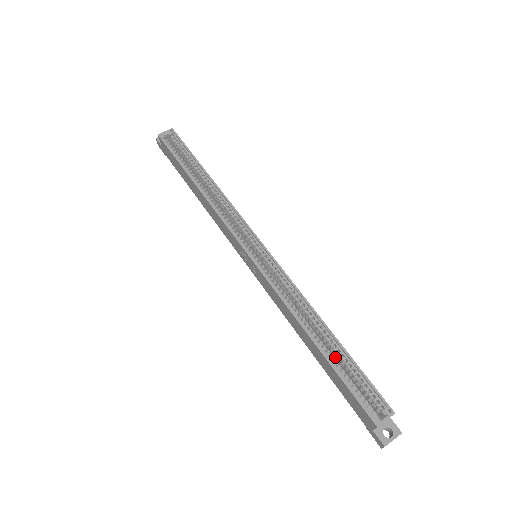
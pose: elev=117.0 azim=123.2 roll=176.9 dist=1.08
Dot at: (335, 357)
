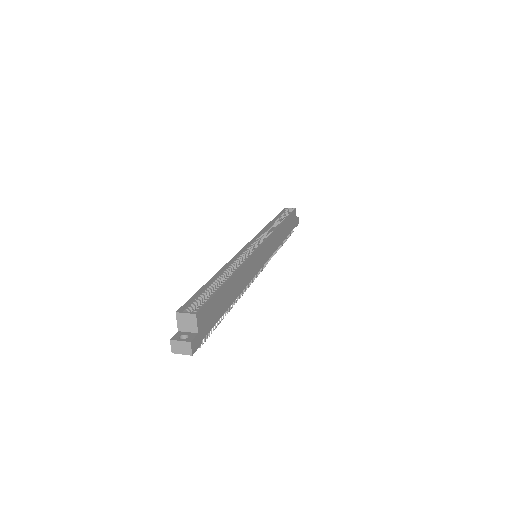
Dot at: occluded
